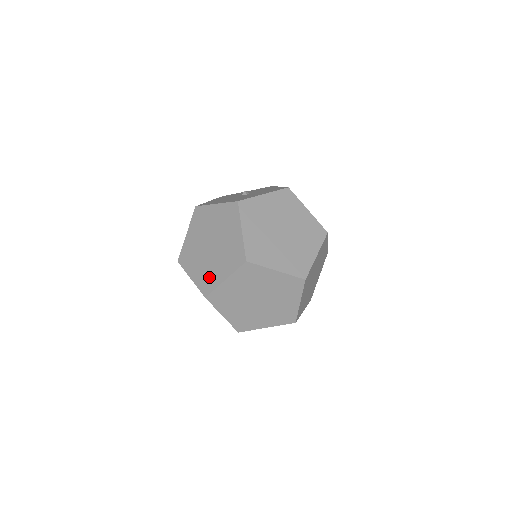
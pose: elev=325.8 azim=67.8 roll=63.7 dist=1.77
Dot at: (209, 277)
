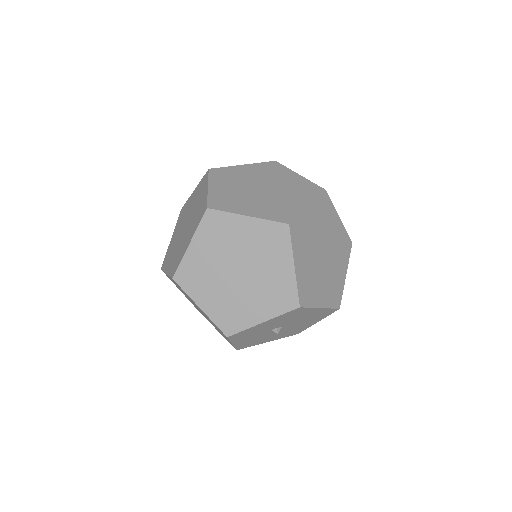
Dot at: (178, 255)
